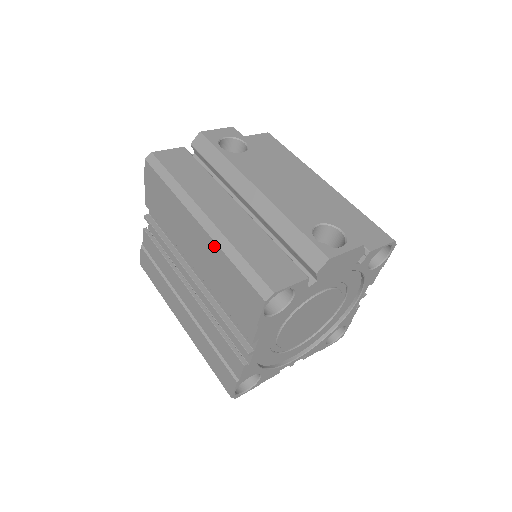
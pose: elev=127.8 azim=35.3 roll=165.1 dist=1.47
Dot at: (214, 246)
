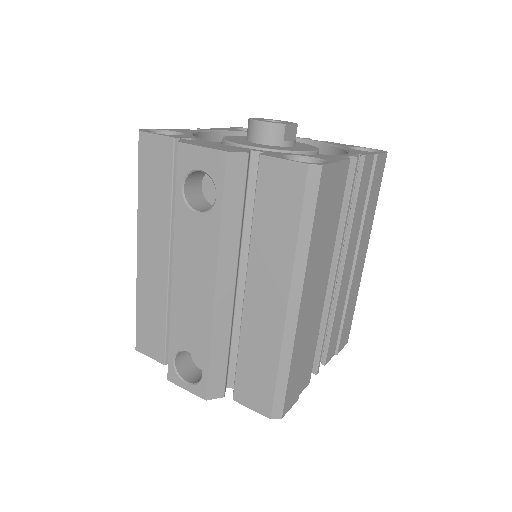
Dot at: occluded
